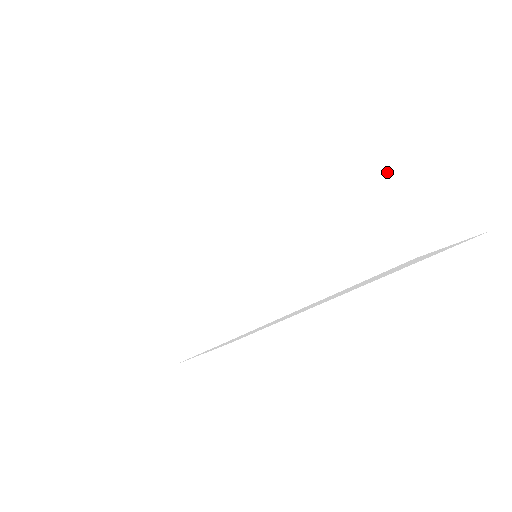
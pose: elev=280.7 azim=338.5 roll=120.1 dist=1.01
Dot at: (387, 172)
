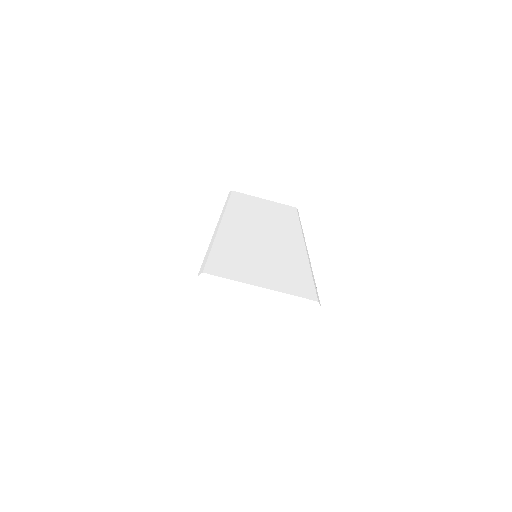
Dot at: (257, 350)
